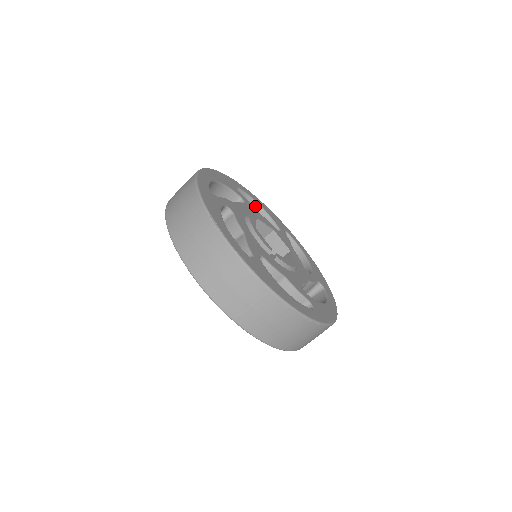
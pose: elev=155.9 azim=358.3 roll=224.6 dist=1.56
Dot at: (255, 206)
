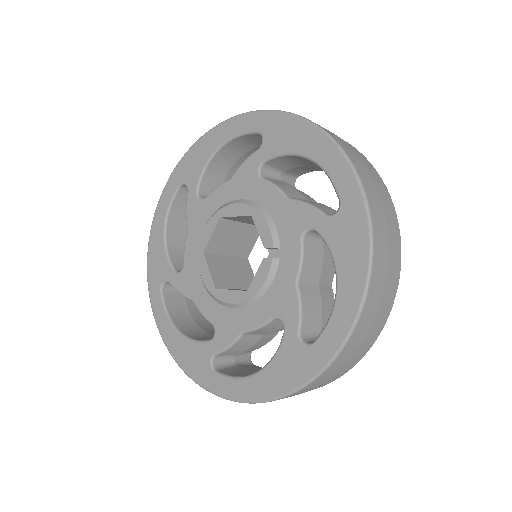
Dot at: occluded
